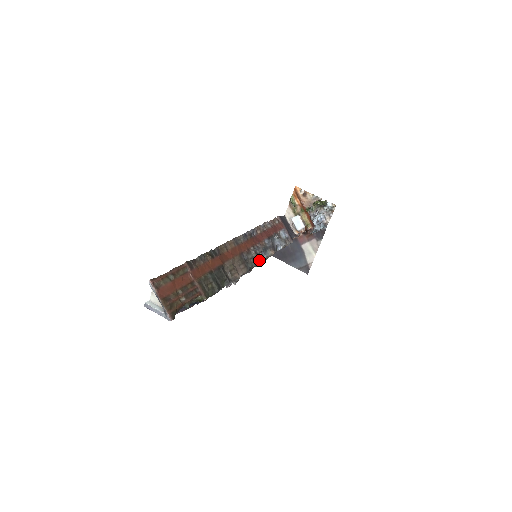
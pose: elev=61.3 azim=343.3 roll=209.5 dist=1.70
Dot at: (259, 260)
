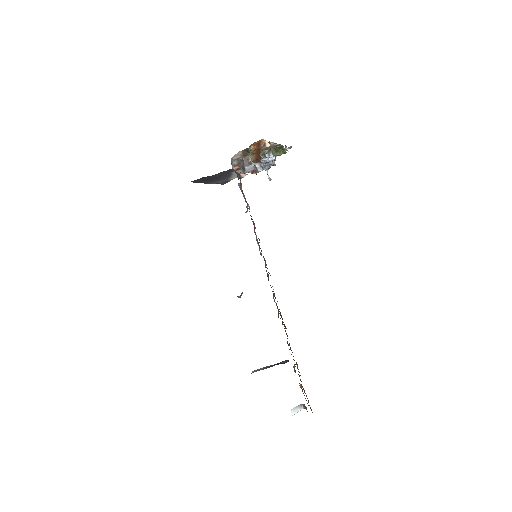
Dot at: occluded
